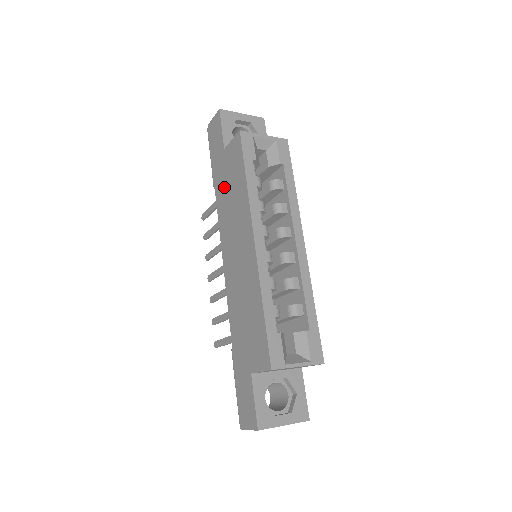
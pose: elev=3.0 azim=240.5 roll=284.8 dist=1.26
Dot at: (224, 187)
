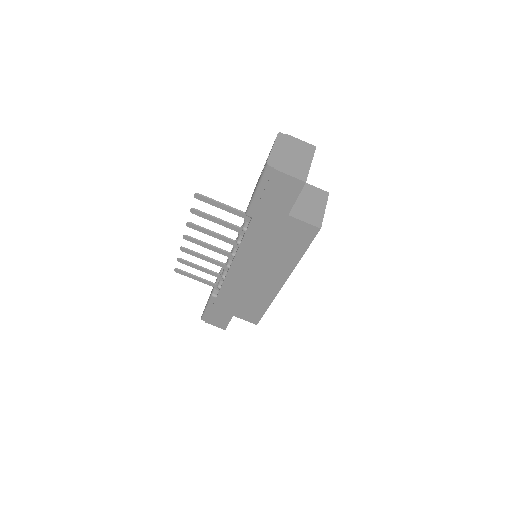
Dot at: (268, 235)
